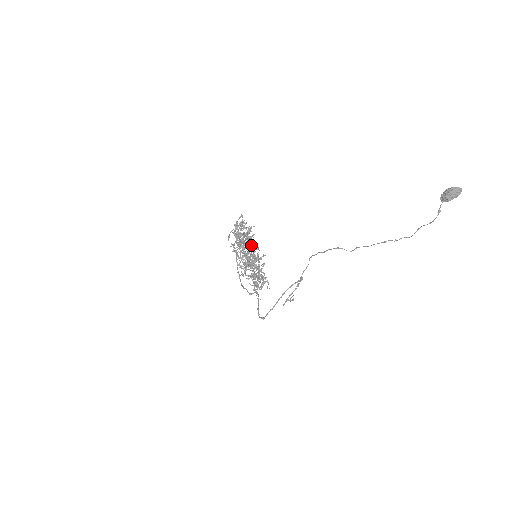
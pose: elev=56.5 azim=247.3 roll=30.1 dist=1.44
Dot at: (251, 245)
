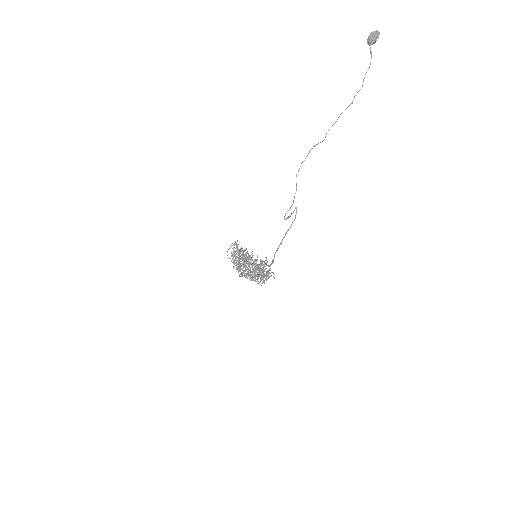
Dot at: occluded
